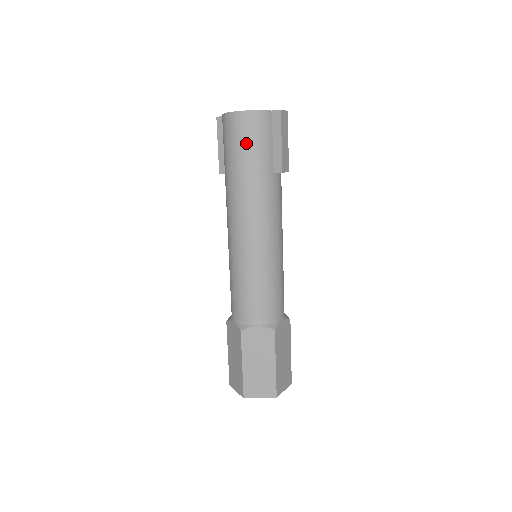
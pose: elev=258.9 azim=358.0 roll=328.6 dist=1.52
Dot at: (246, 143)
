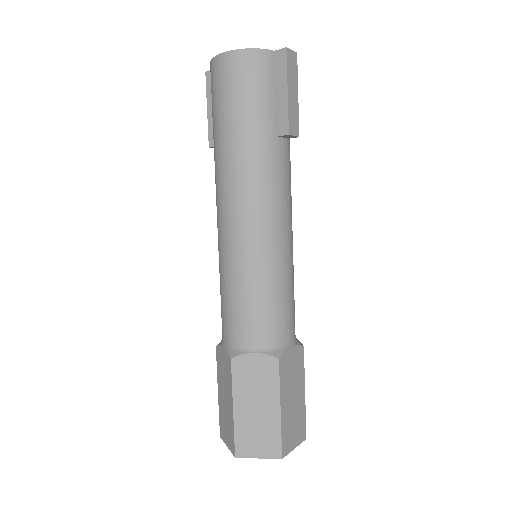
Dot at: (238, 94)
